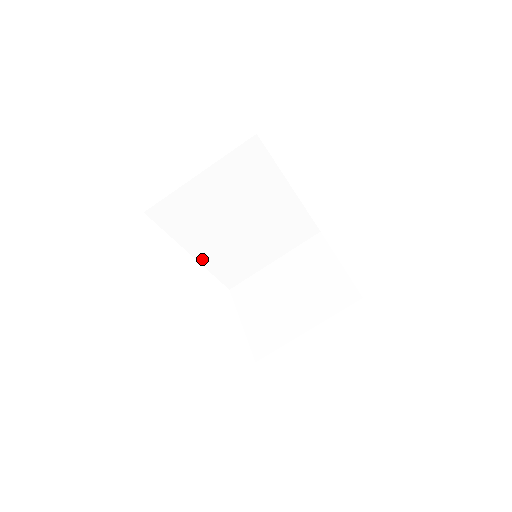
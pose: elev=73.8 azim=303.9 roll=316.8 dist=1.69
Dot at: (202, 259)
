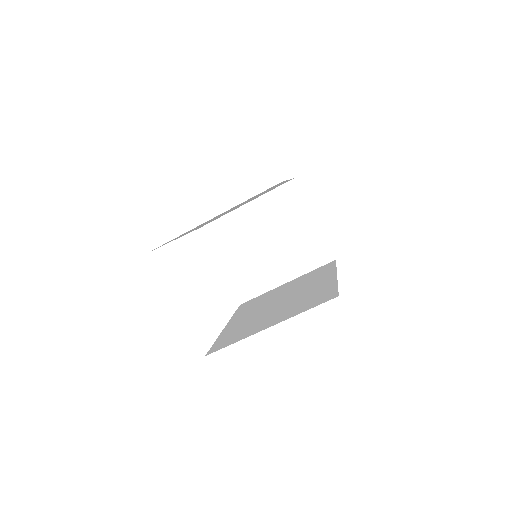
Dot at: occluded
